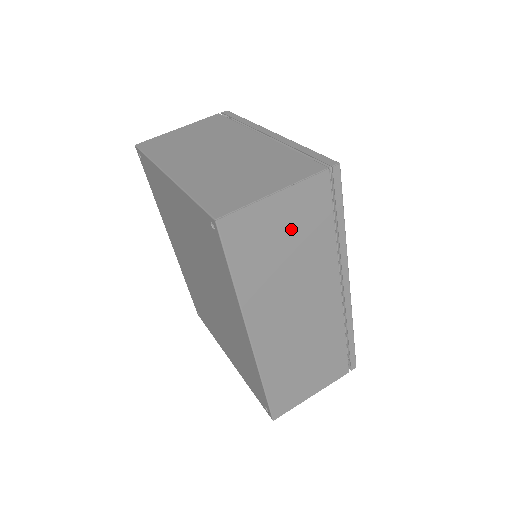
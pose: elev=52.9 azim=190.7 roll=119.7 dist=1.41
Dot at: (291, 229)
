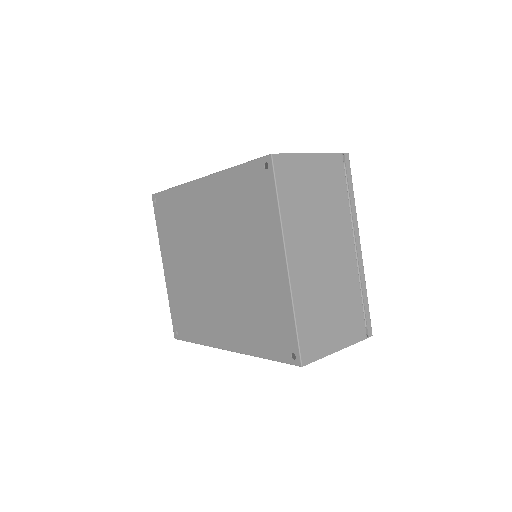
Dot at: occluded
